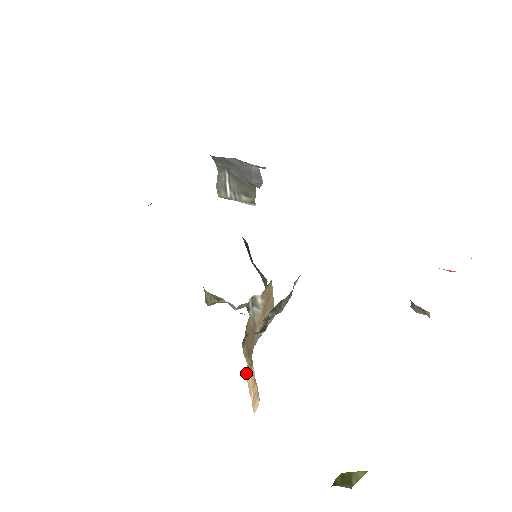
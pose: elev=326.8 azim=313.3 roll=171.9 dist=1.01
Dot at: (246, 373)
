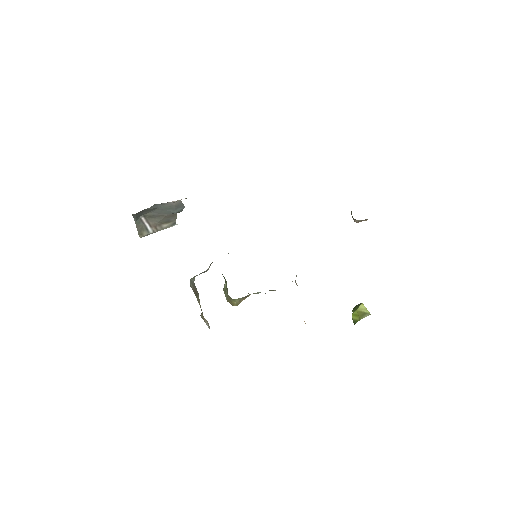
Dot at: occluded
